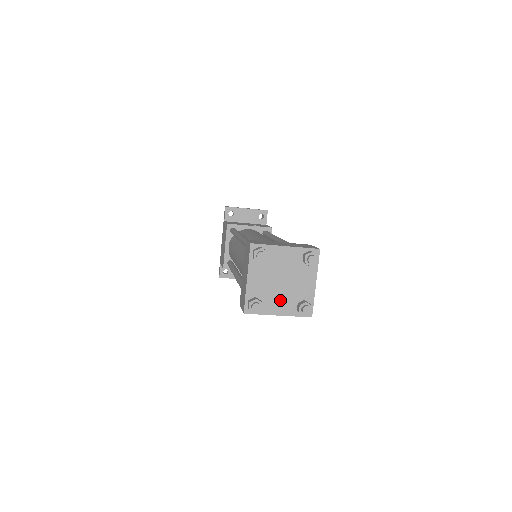
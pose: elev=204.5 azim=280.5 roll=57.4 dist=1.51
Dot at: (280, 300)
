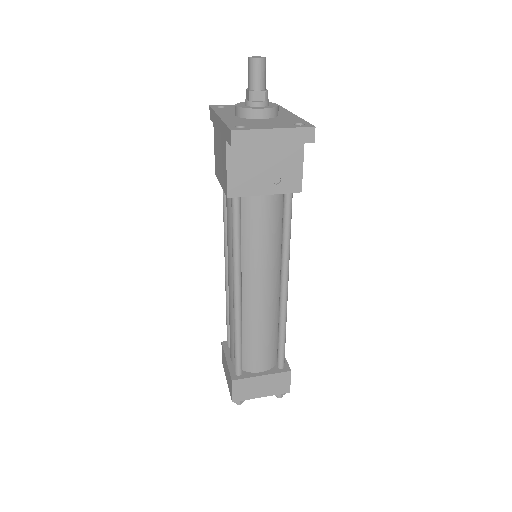
Dot at: occluded
